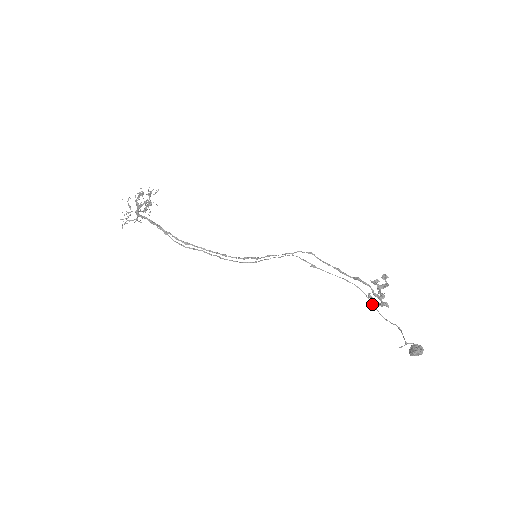
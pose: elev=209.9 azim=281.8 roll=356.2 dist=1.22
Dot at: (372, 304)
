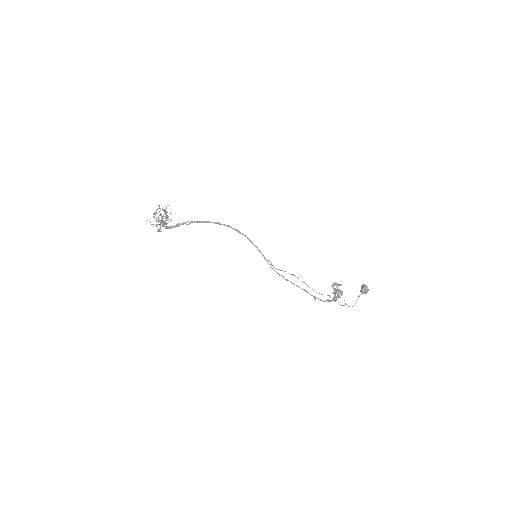
Dot at: occluded
